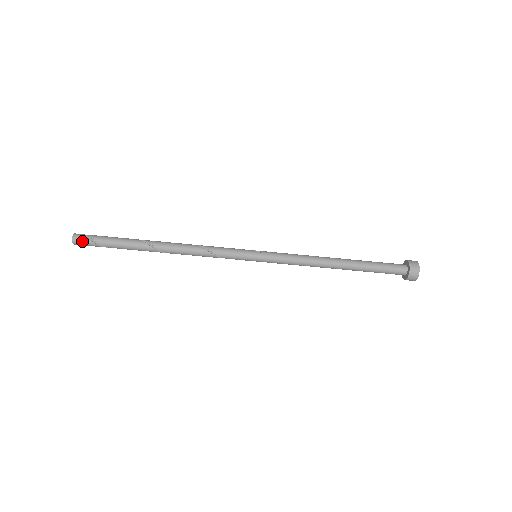
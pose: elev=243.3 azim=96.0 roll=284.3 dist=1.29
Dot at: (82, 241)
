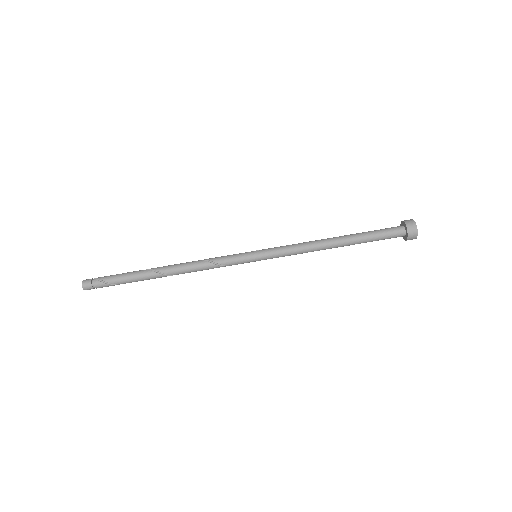
Dot at: (91, 284)
